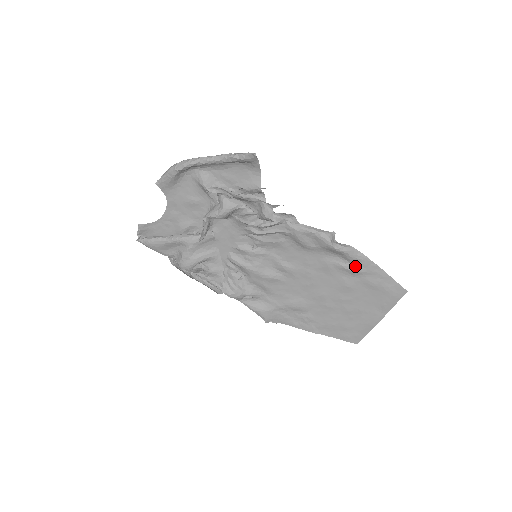
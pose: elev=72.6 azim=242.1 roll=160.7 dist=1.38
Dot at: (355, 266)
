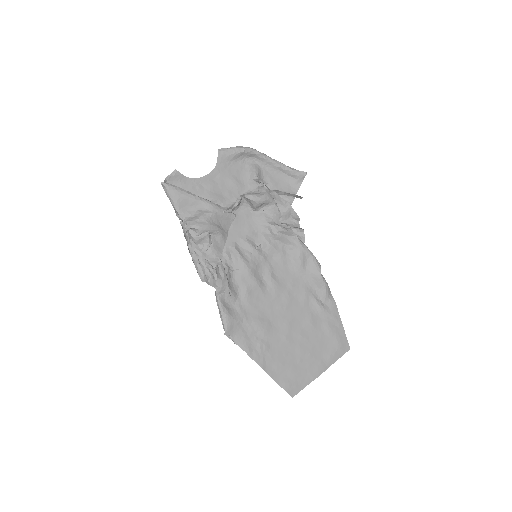
Dot at: (324, 305)
